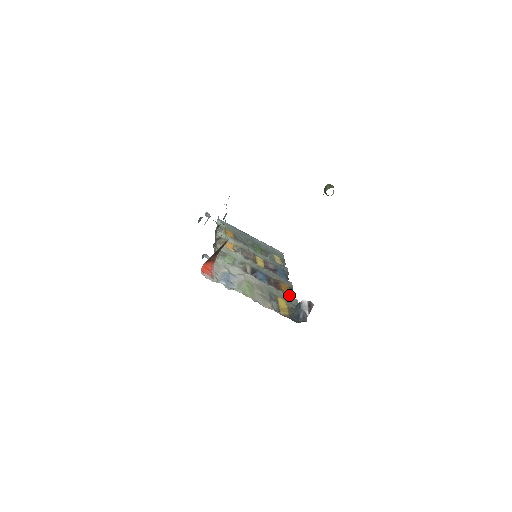
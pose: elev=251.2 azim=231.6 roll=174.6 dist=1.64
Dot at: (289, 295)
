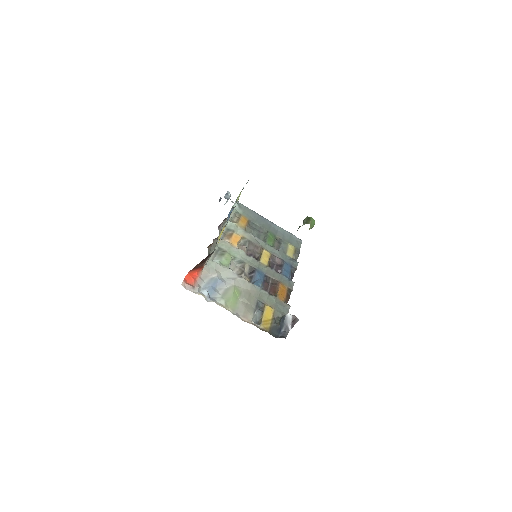
Dot at: (283, 300)
